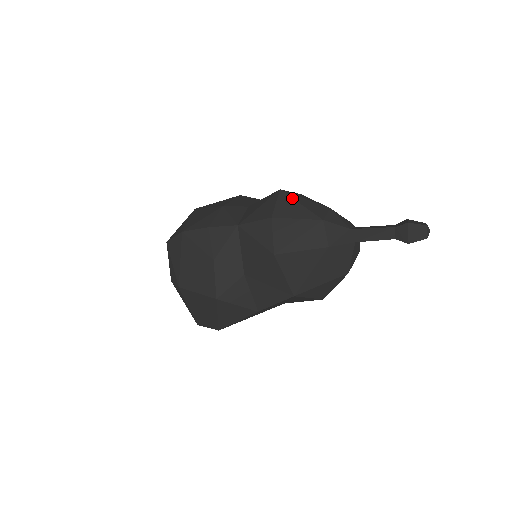
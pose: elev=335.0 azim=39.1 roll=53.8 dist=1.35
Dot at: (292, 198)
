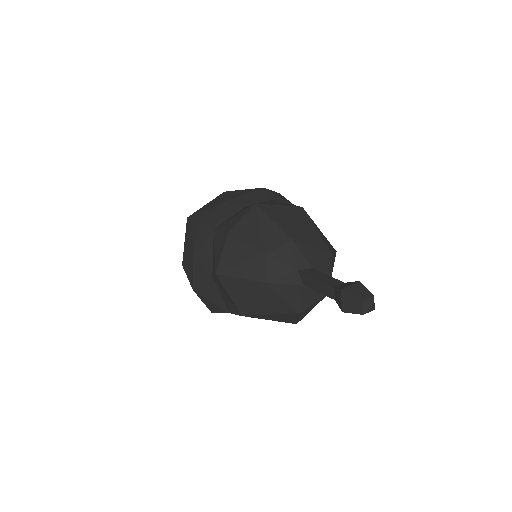
Dot at: (258, 217)
